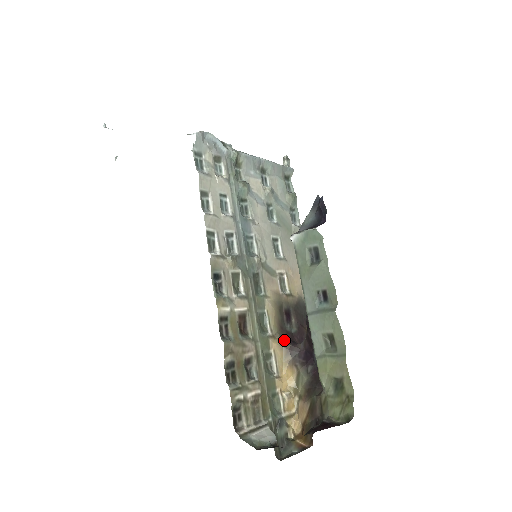
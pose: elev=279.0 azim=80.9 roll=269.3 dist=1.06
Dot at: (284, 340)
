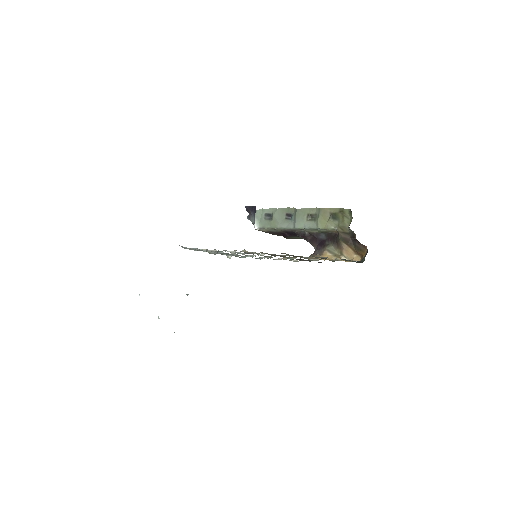
Dot at: occluded
